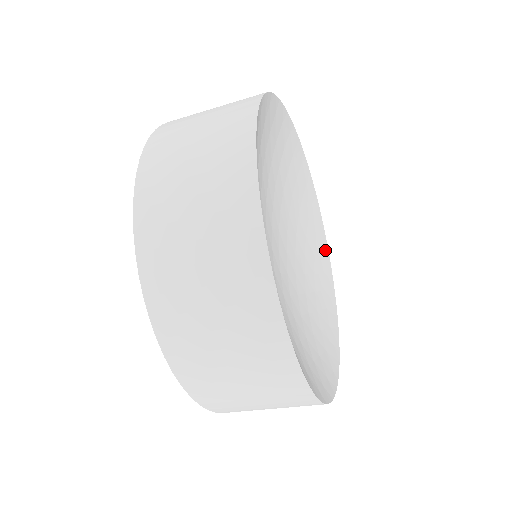
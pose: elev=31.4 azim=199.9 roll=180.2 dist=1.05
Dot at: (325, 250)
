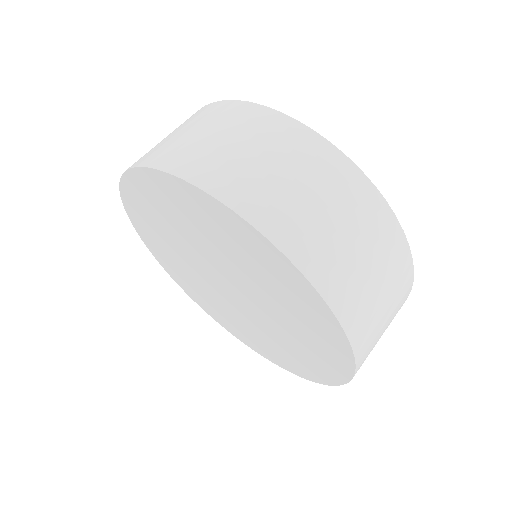
Dot at: occluded
